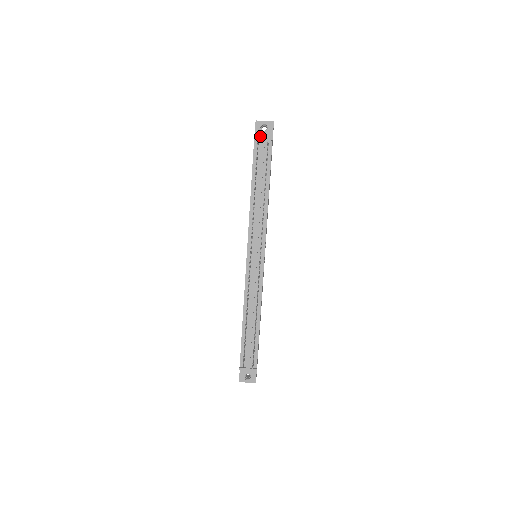
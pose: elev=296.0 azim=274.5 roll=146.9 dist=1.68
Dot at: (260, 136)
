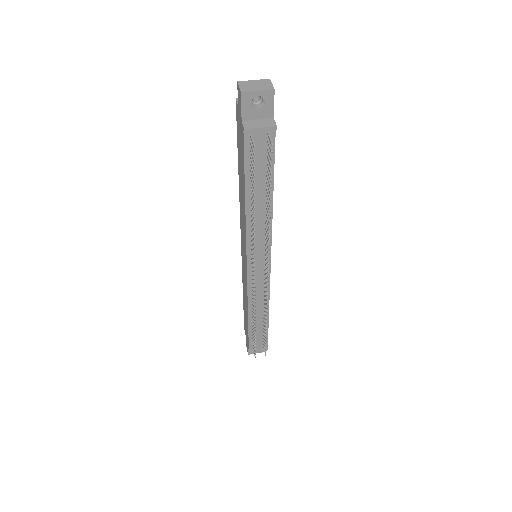
Dot at: (251, 117)
